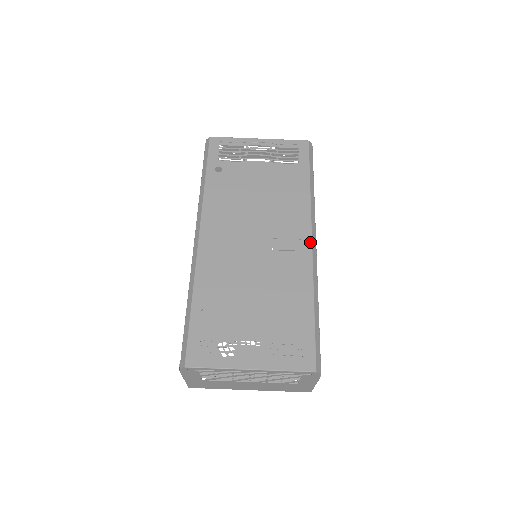
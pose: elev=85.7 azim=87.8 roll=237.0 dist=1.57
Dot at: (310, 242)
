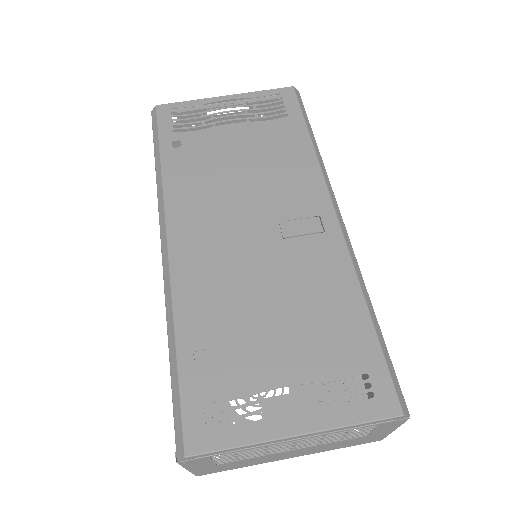
Dot at: (334, 216)
